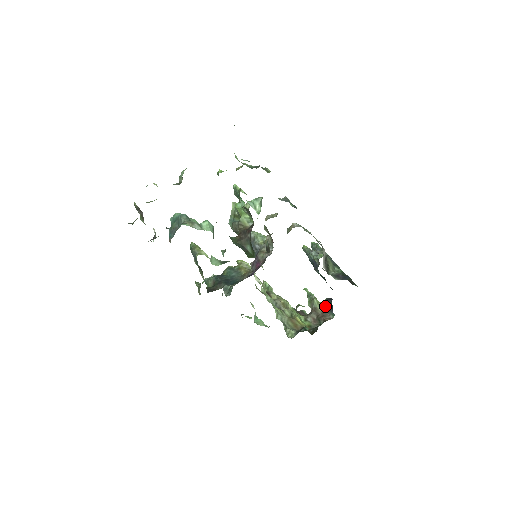
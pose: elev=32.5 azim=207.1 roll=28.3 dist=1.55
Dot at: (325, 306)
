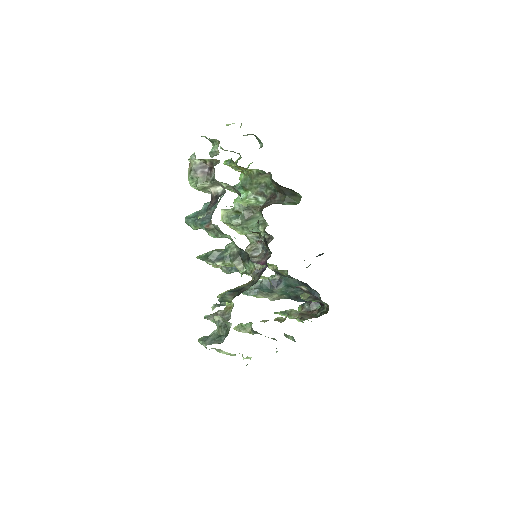
Dot at: (306, 308)
